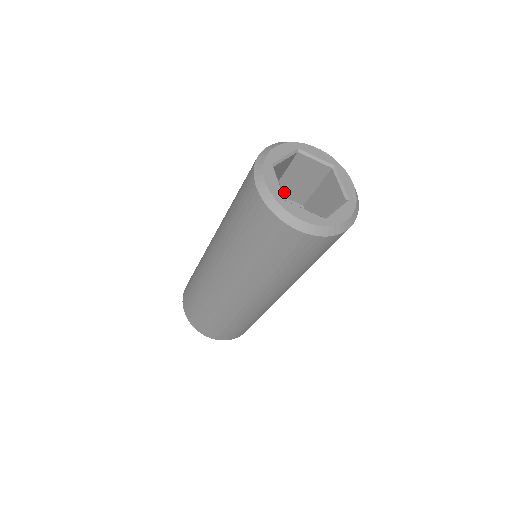
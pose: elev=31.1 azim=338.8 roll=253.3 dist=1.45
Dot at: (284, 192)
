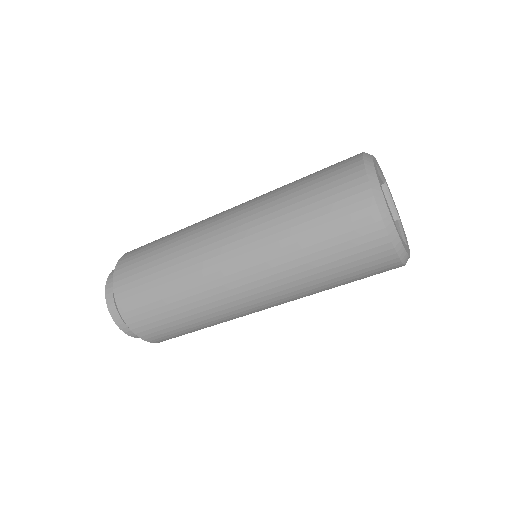
Dot at: occluded
